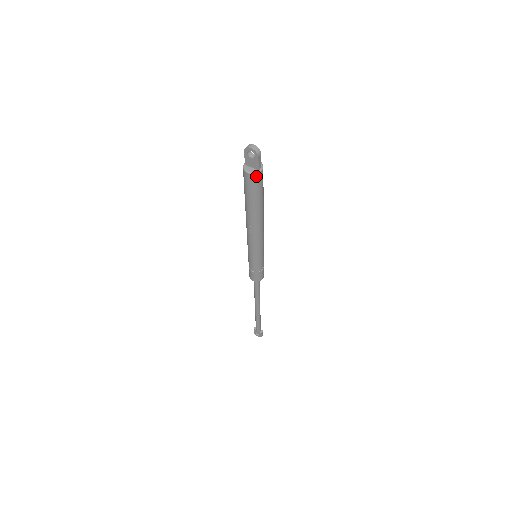
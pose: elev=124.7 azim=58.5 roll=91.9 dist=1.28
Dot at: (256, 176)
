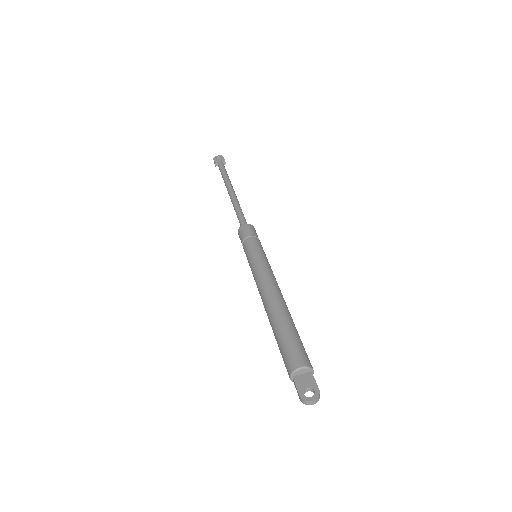
Dot at: occluded
